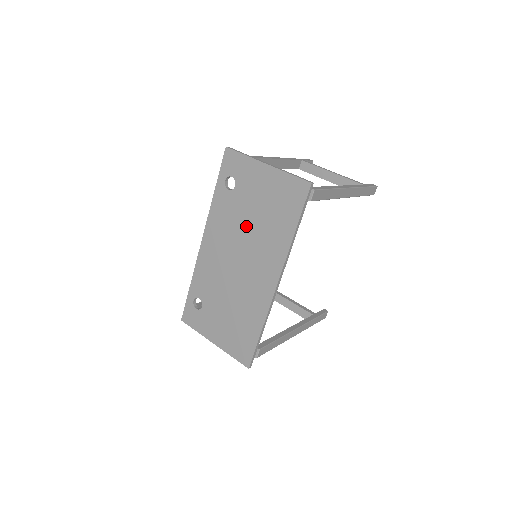
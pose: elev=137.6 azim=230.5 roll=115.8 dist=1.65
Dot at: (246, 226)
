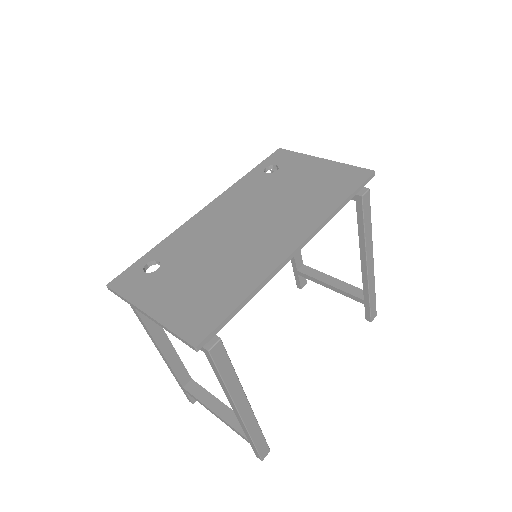
Dot at: (276, 198)
